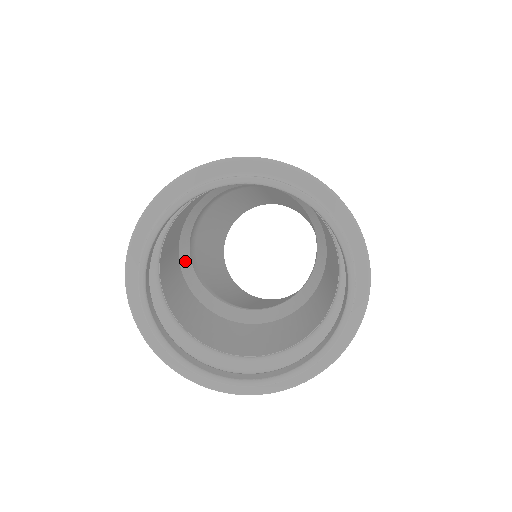
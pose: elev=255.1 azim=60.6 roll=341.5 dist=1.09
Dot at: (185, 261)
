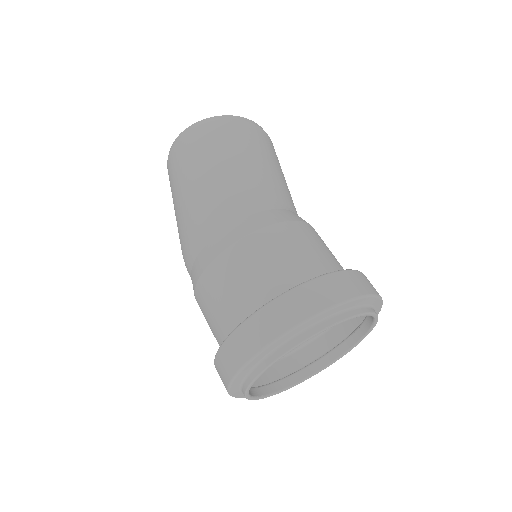
Dot at: occluded
